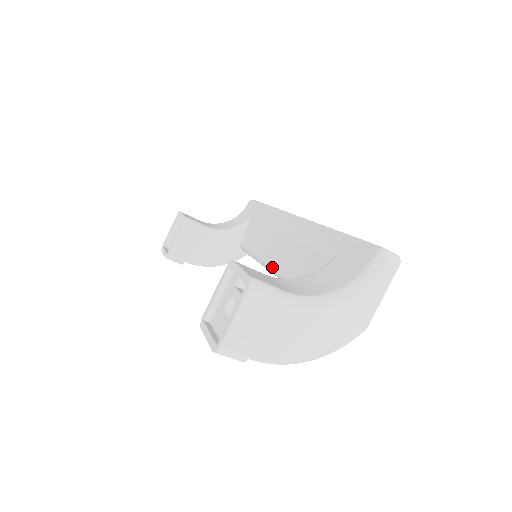
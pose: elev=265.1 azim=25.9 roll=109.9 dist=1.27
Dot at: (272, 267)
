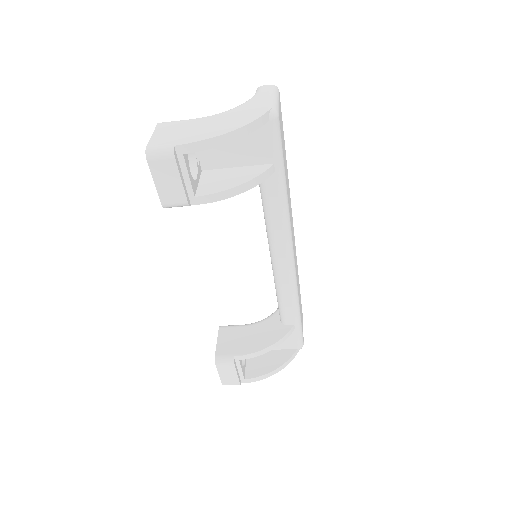
Dot at: occluded
